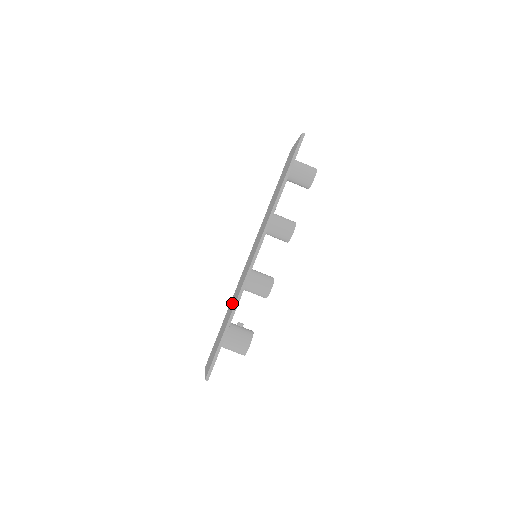
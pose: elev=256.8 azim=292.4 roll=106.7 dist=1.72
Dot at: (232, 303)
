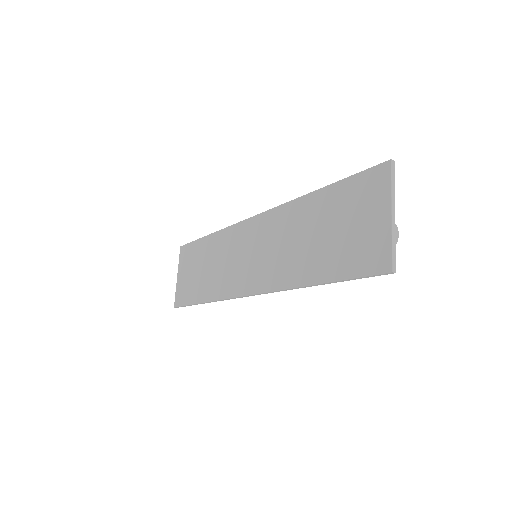
Dot at: (214, 265)
